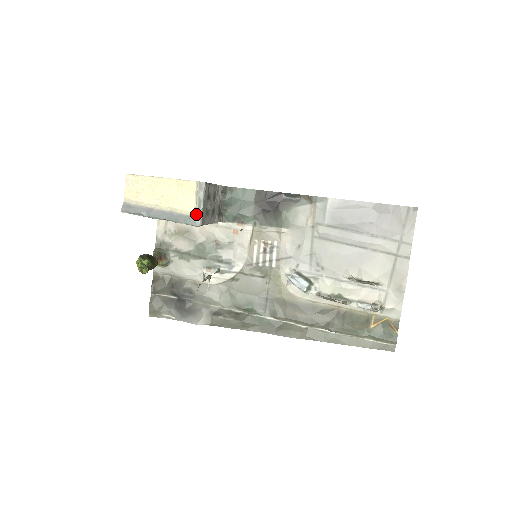
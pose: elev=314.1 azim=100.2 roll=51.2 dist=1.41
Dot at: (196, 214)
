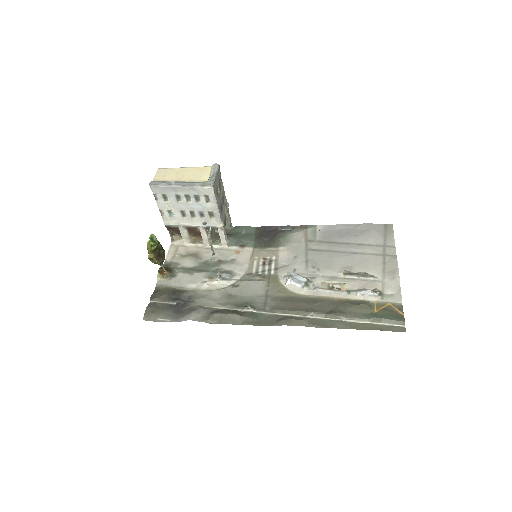
Dot at: (209, 179)
